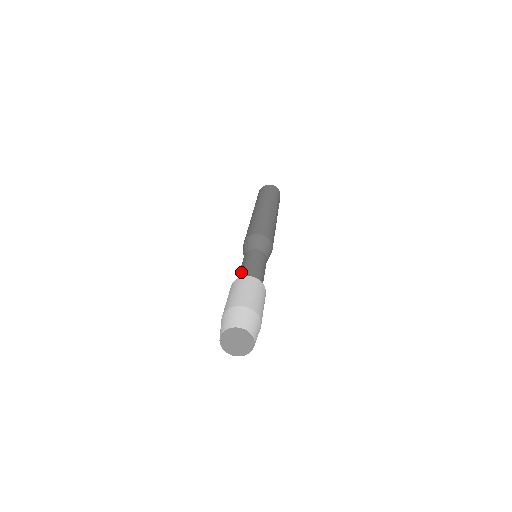
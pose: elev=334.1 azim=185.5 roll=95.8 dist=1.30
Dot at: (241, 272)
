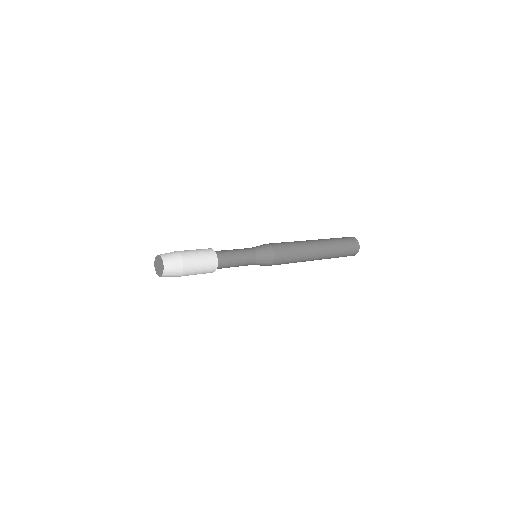
Dot at: (223, 250)
